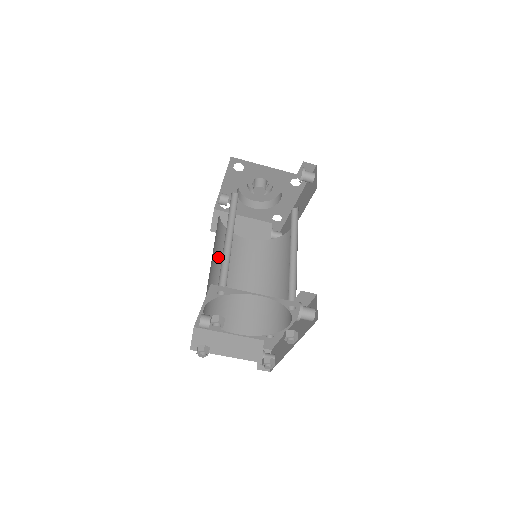
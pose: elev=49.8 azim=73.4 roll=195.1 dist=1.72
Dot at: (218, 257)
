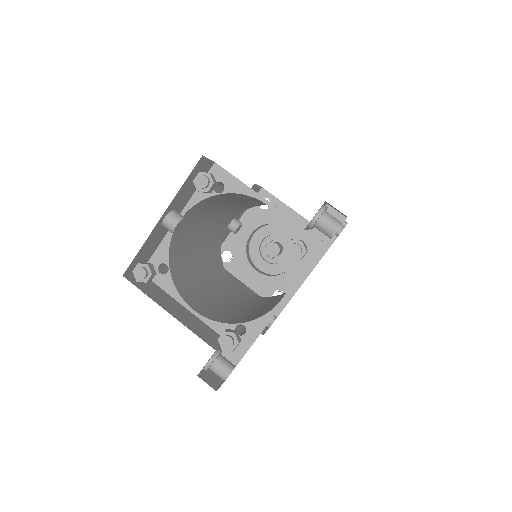
Dot at: (205, 256)
